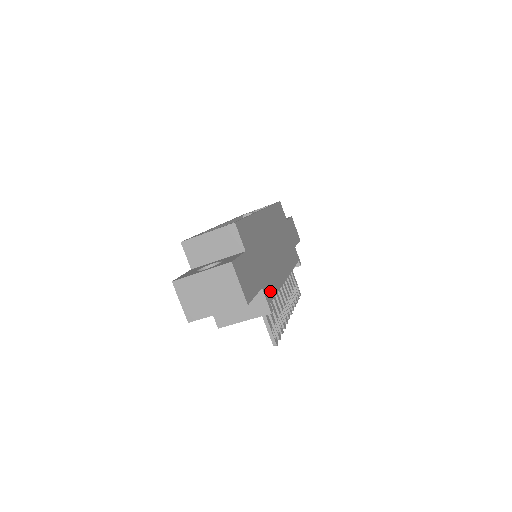
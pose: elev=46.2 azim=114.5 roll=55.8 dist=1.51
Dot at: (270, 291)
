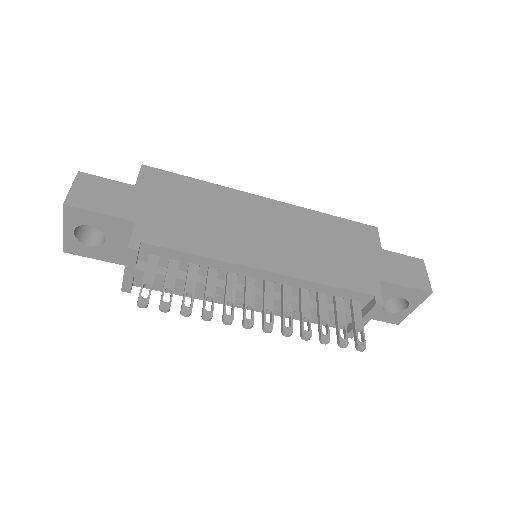
Dot at: (162, 238)
